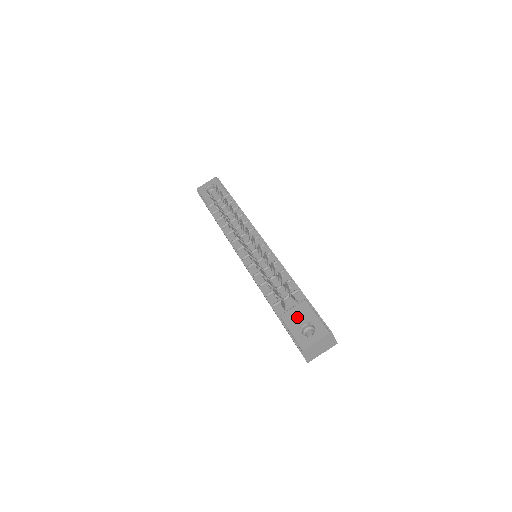
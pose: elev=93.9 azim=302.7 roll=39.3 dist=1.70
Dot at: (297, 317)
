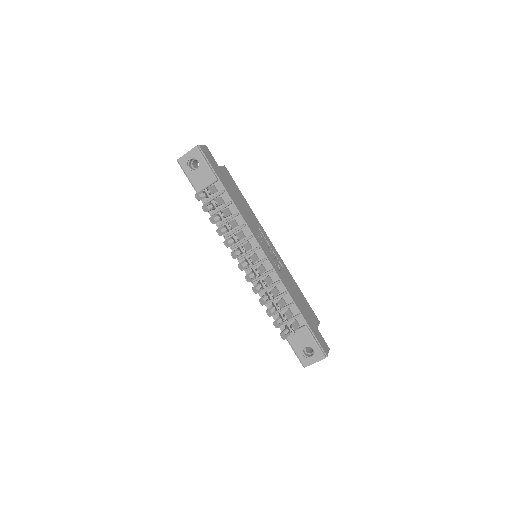
Dot at: (299, 341)
